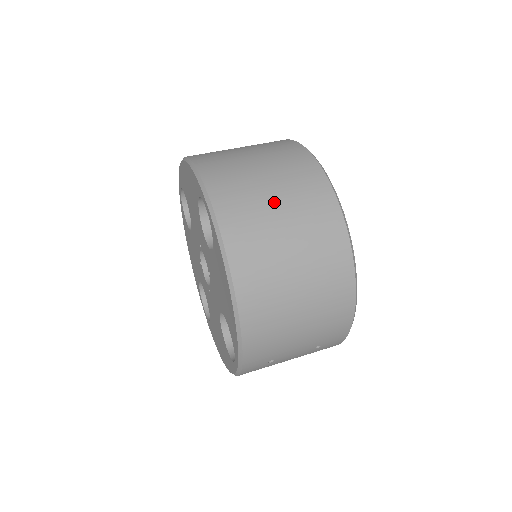
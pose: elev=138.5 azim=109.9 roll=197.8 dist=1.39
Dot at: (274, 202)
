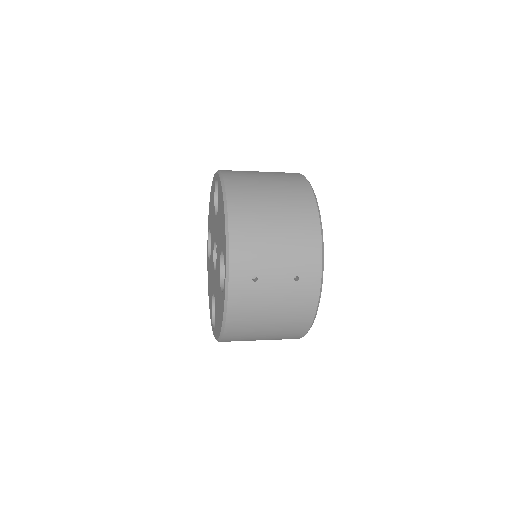
Dot at: (261, 173)
